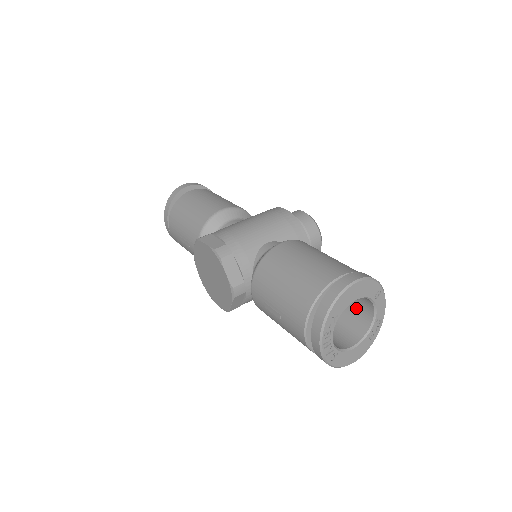
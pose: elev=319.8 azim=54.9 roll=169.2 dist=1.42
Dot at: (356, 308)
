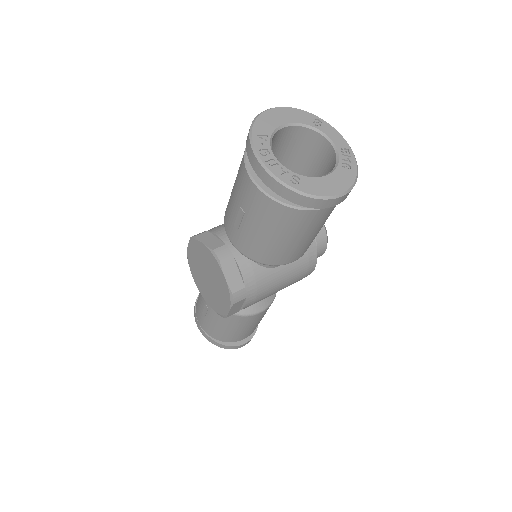
Dot at: (323, 168)
